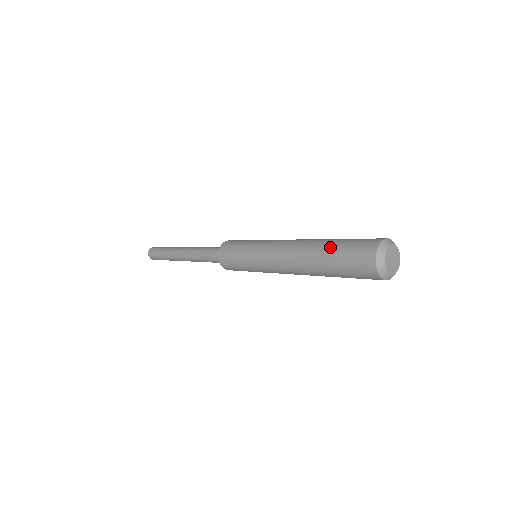
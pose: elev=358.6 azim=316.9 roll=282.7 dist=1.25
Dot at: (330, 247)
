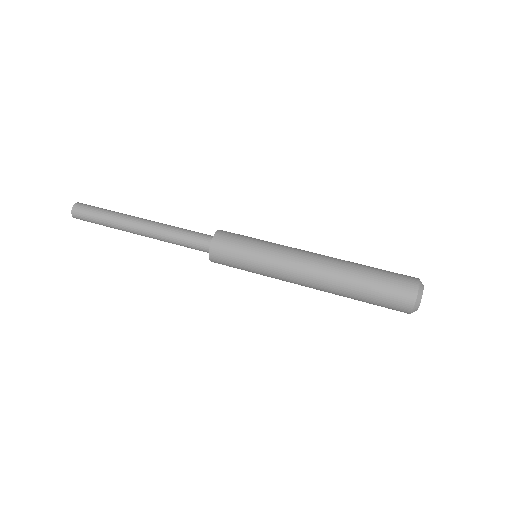
Dot at: (367, 273)
